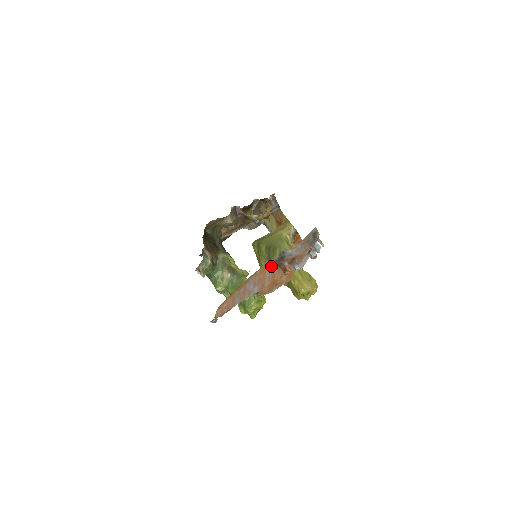
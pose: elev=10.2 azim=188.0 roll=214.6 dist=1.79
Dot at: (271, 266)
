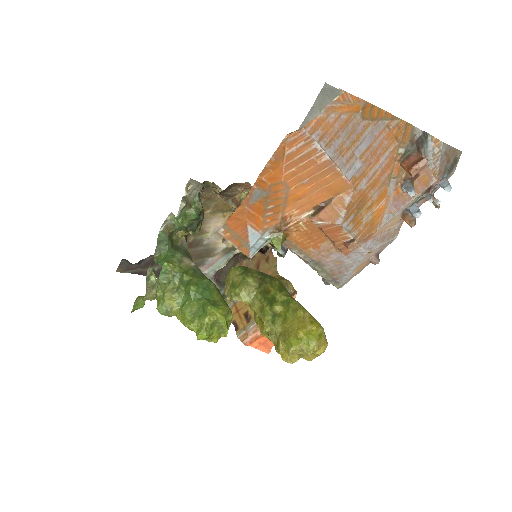
Dot at: (399, 146)
